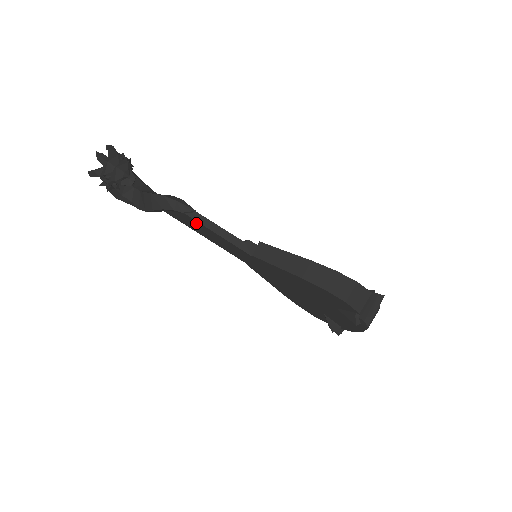
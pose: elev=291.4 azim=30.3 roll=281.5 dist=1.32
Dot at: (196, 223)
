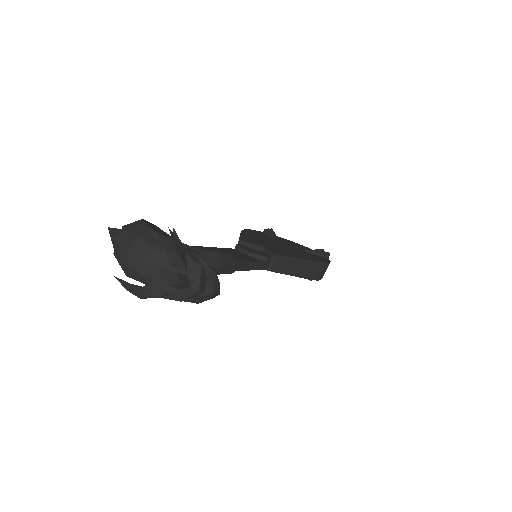
Dot at: occluded
